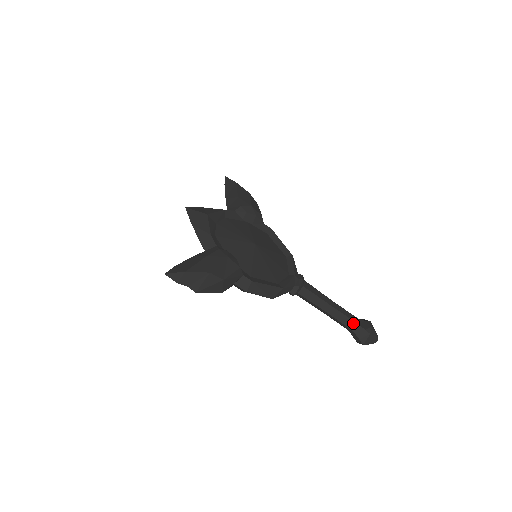
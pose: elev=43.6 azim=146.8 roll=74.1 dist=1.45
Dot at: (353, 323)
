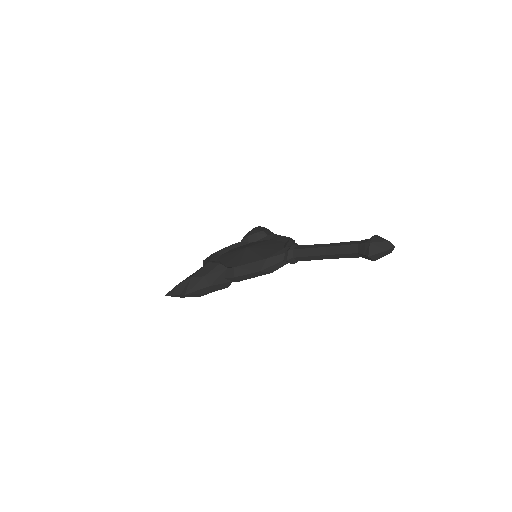
Dot at: (353, 246)
